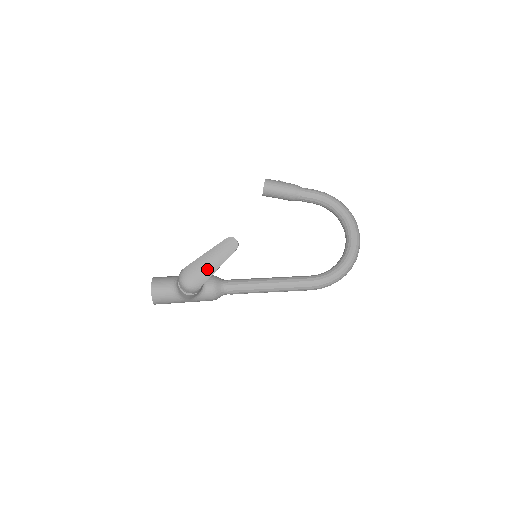
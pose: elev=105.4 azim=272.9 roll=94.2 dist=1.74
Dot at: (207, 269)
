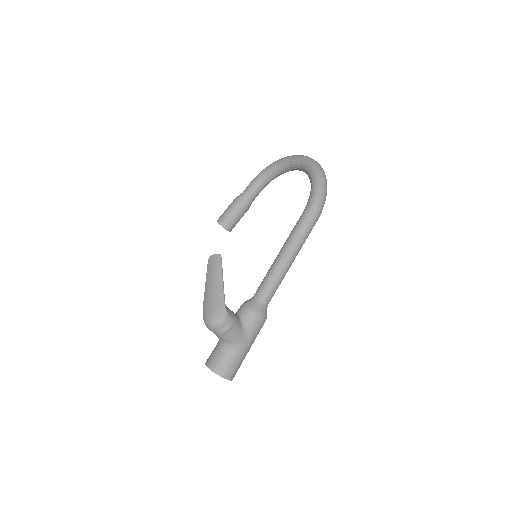
Dot at: (215, 294)
